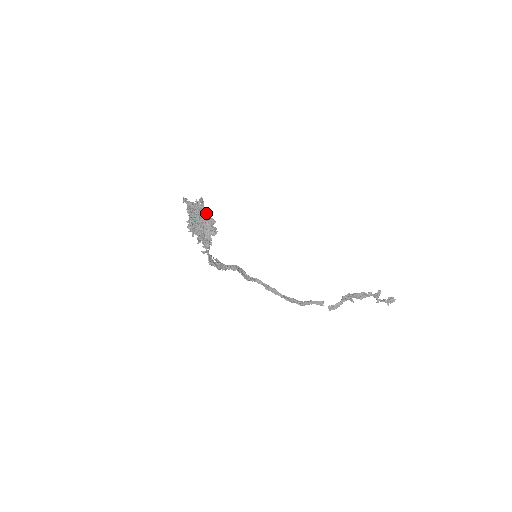
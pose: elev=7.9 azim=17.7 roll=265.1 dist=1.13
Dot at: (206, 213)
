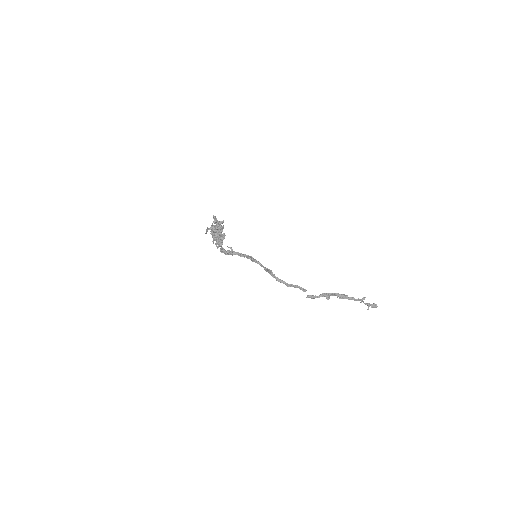
Dot at: (220, 232)
